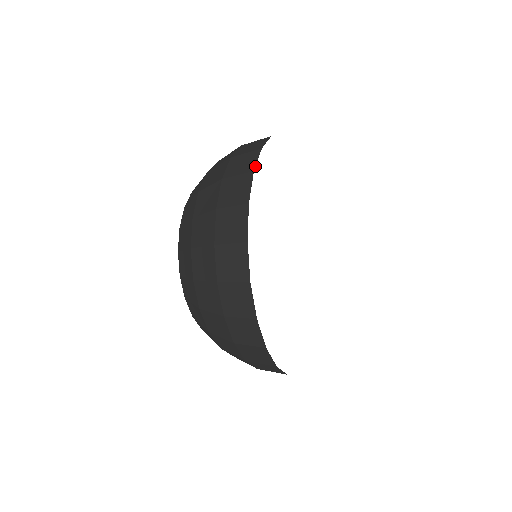
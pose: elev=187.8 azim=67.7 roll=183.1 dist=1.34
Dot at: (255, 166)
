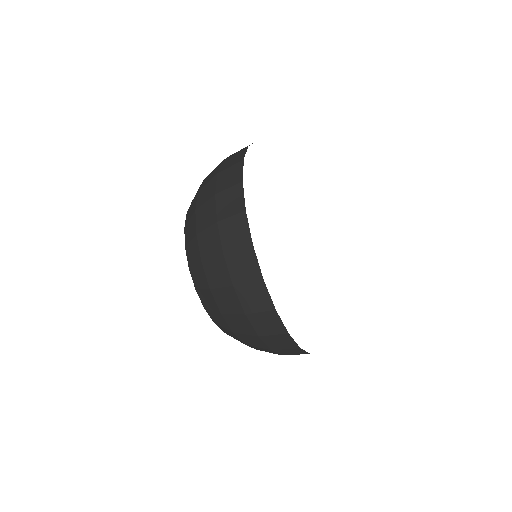
Dot at: occluded
